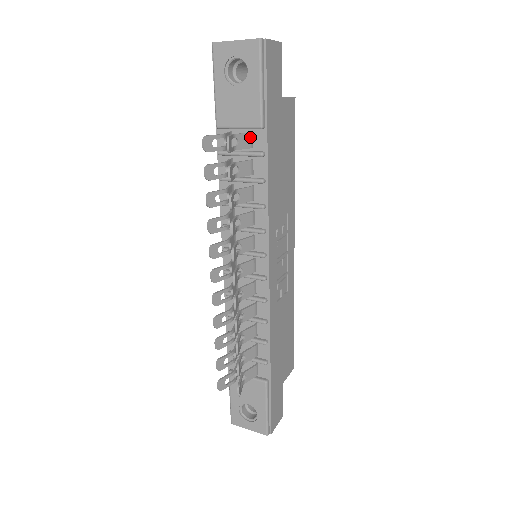
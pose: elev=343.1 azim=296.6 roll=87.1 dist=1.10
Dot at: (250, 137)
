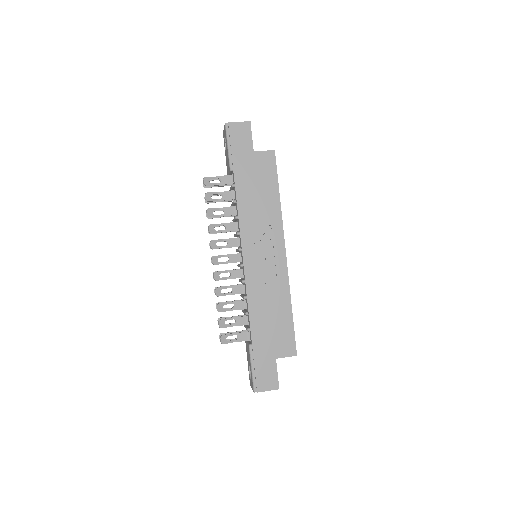
Dot at: (230, 177)
